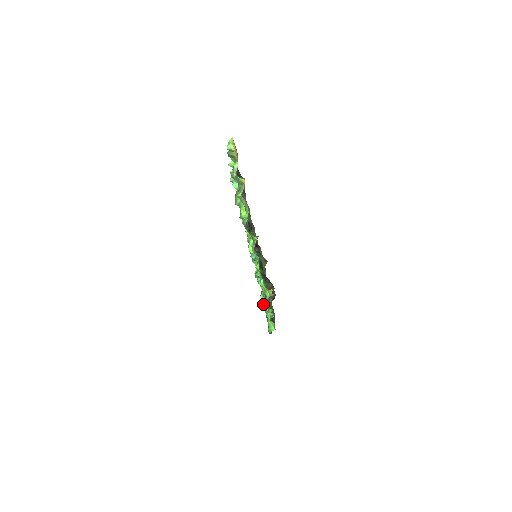
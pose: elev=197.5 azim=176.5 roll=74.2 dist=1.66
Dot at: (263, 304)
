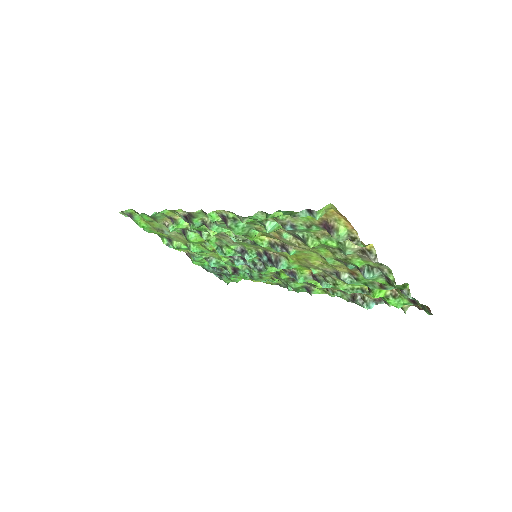
Dot at: (253, 279)
